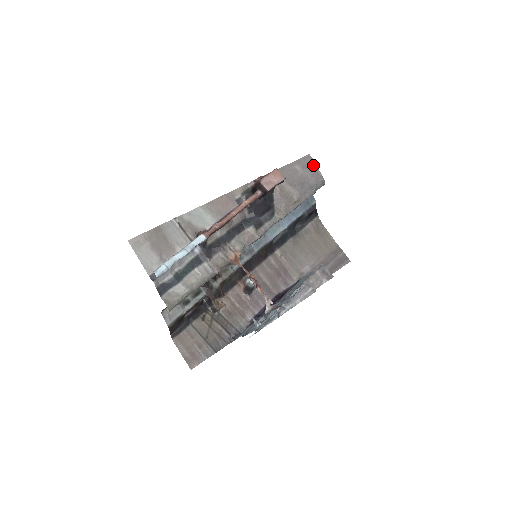
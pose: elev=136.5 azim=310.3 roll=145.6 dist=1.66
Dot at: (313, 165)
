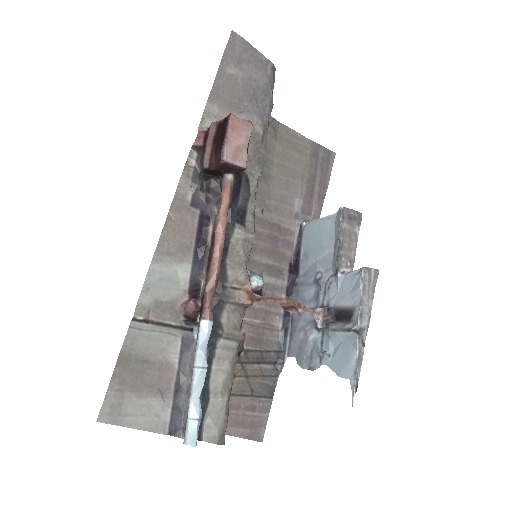
Dot at: (247, 48)
